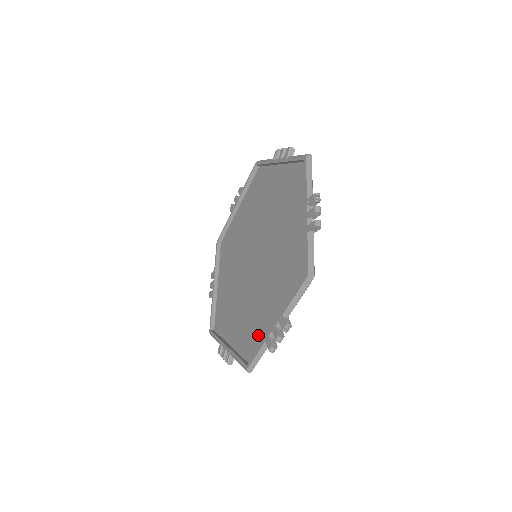
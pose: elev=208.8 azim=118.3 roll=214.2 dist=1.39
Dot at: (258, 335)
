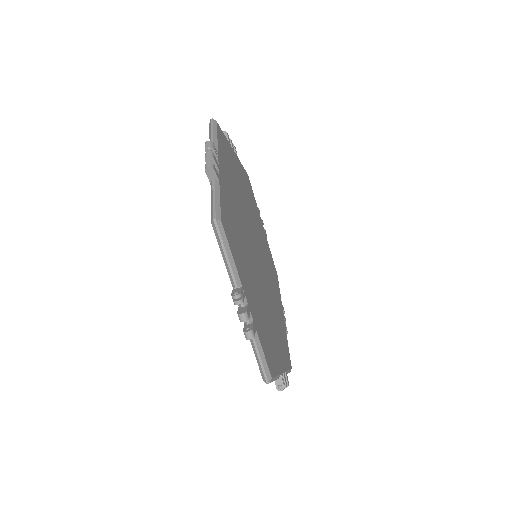
Dot at: occluded
